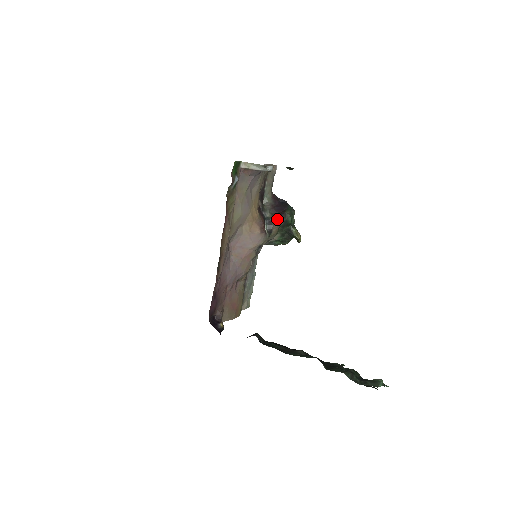
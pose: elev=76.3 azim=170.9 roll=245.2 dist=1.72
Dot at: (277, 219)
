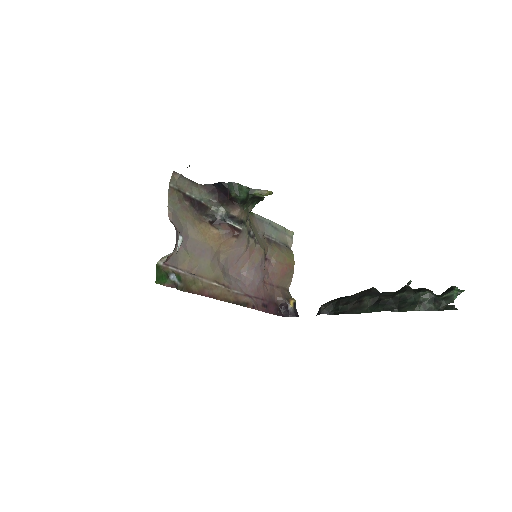
Dot at: (233, 208)
